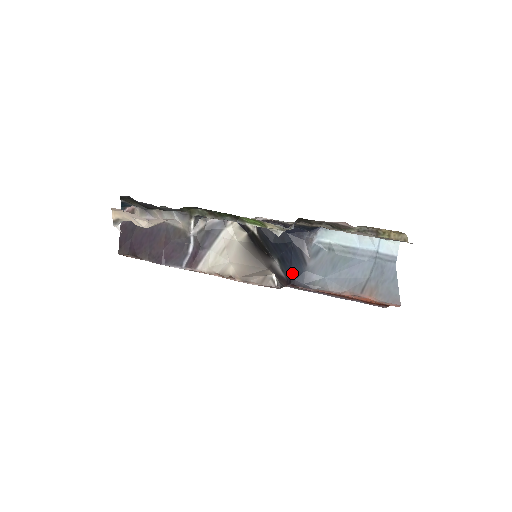
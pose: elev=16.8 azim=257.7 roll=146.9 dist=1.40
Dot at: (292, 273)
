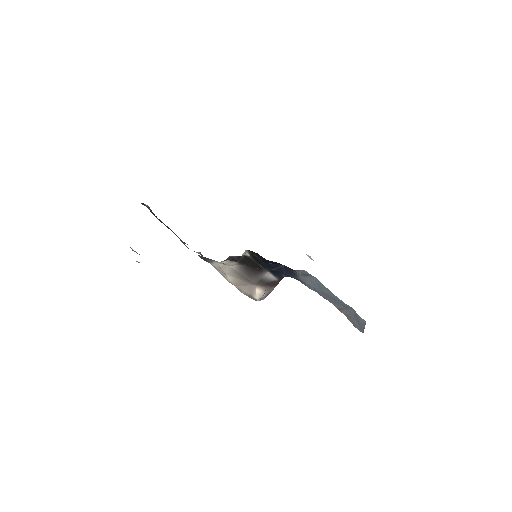
Dot at: occluded
